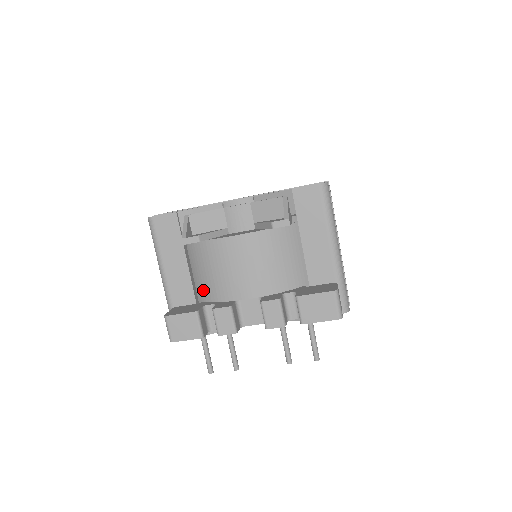
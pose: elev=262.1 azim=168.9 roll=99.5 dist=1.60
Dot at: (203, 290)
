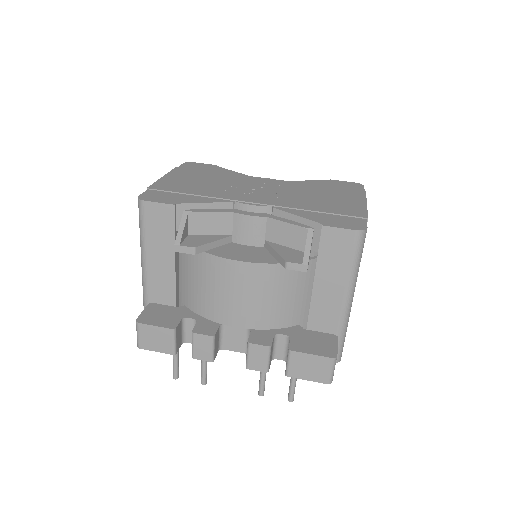
Dot at: (187, 295)
